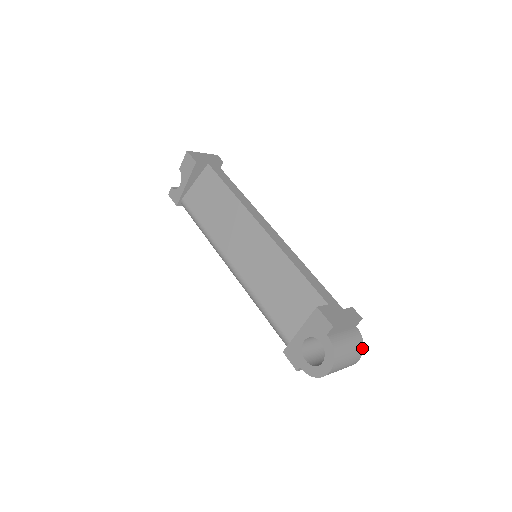
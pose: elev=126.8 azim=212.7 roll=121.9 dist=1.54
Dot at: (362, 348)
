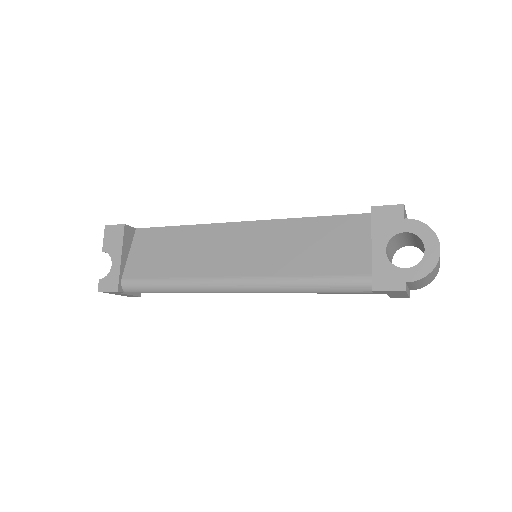
Dot at: occluded
